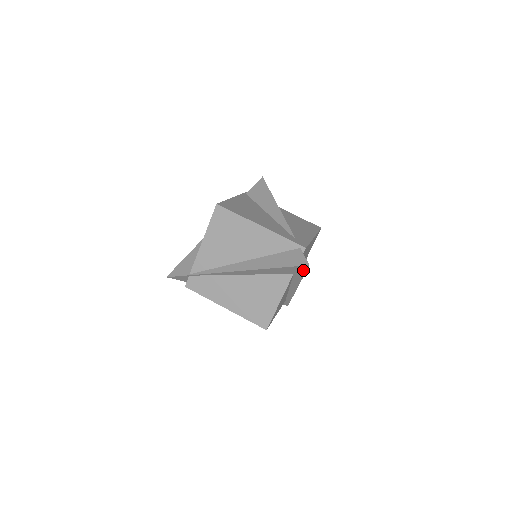
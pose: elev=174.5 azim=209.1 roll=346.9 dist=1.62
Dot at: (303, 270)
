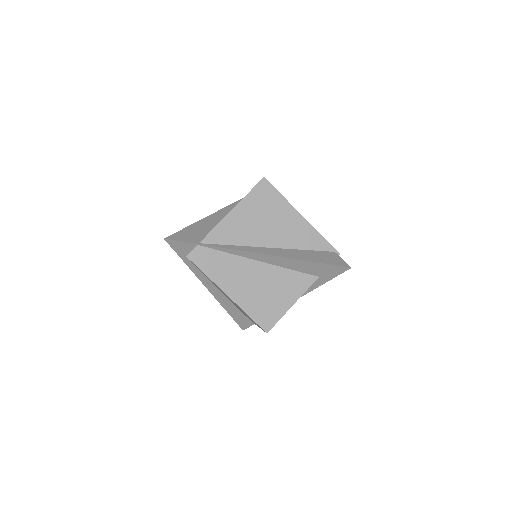
Dot at: (335, 274)
